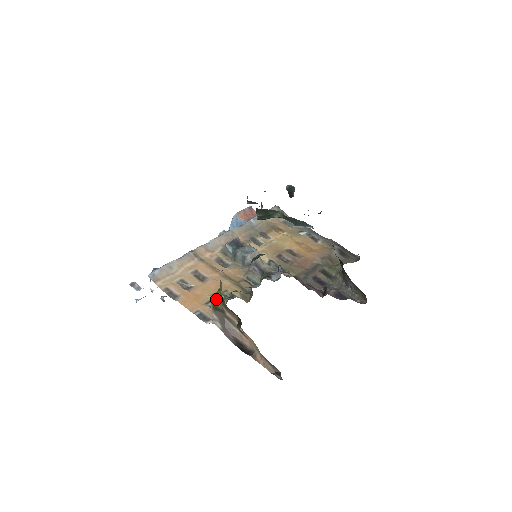
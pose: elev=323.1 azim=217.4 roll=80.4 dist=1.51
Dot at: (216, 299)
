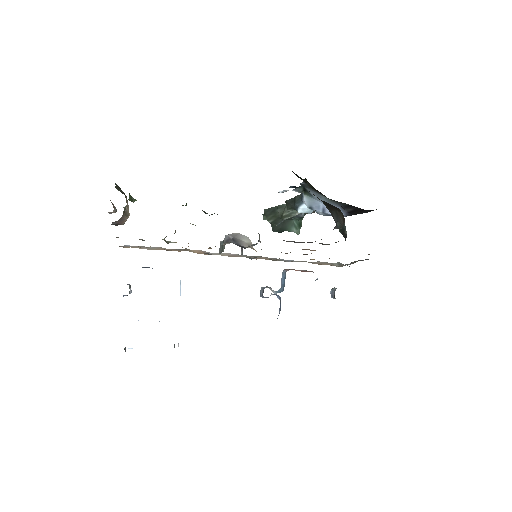
Dot at: occluded
